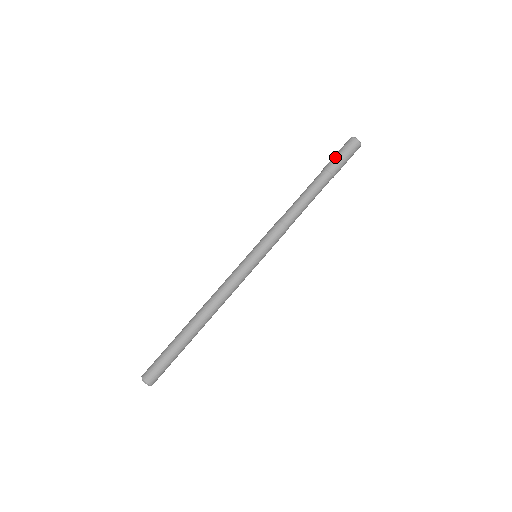
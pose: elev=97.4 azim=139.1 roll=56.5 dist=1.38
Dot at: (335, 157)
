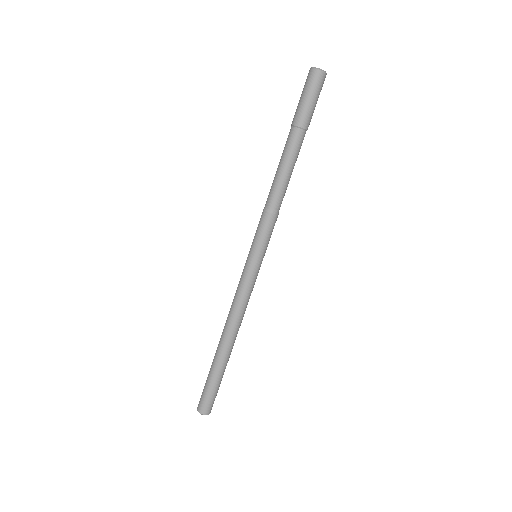
Dot at: occluded
